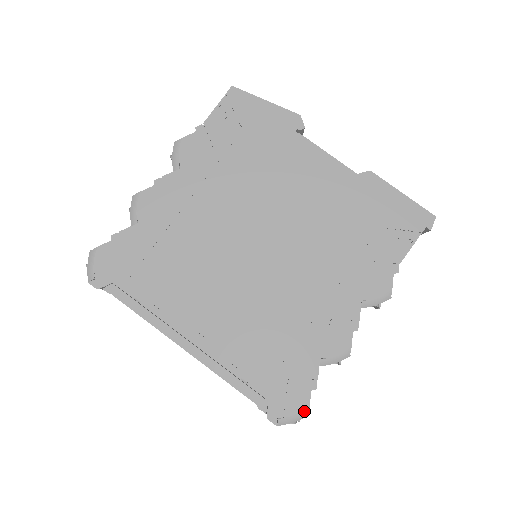
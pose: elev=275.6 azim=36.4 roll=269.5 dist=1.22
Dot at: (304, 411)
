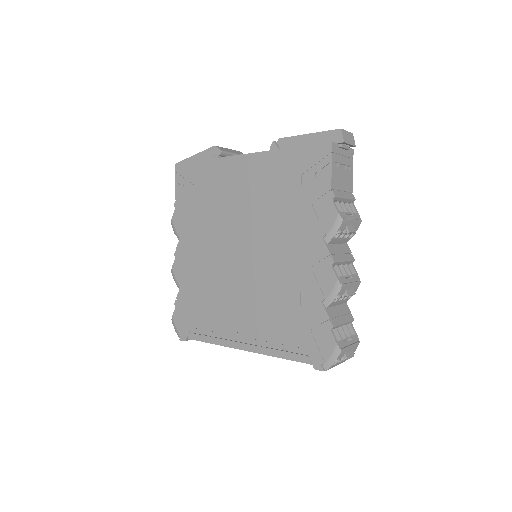
Dot at: (335, 349)
